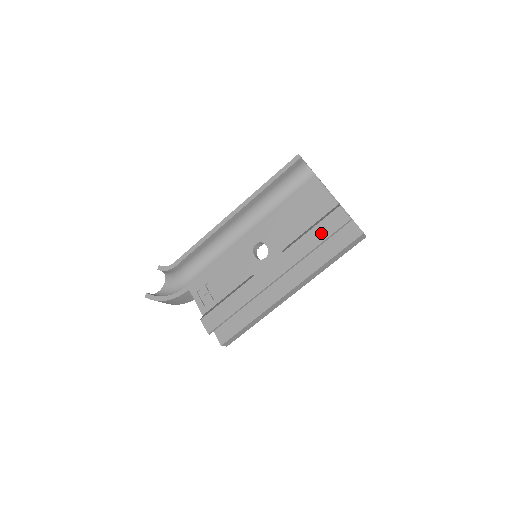
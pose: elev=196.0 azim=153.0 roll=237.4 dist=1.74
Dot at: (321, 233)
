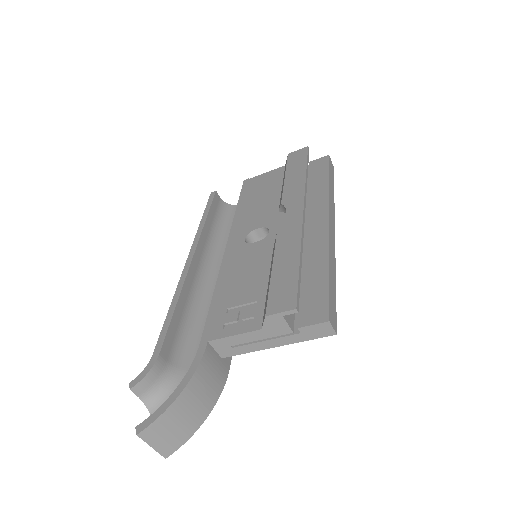
Dot at: (297, 167)
